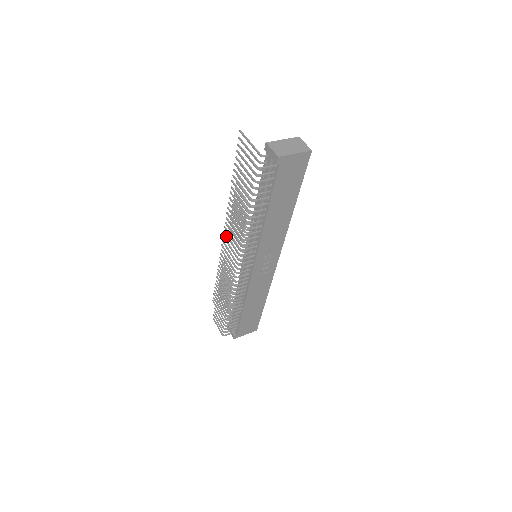
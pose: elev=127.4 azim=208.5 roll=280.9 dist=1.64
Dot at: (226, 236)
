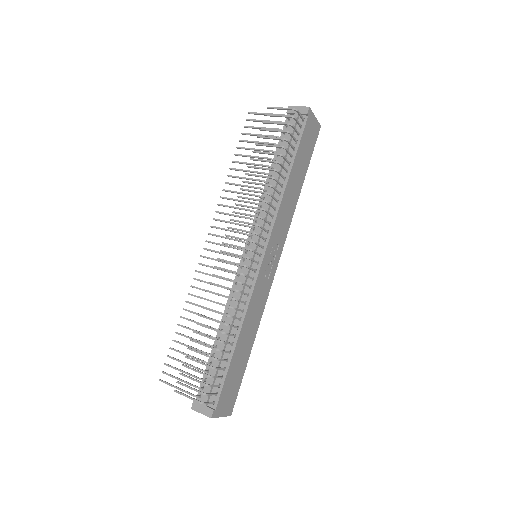
Dot at: (212, 242)
